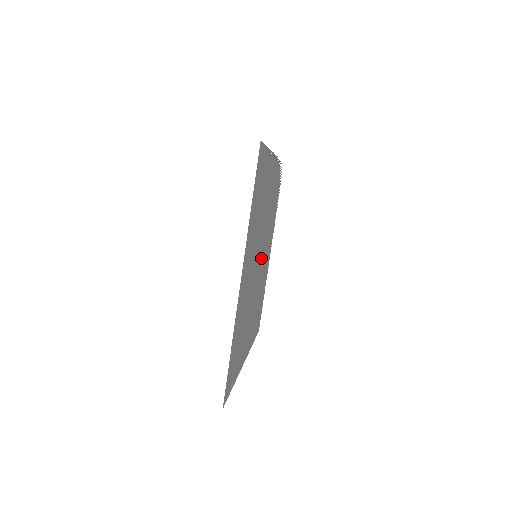
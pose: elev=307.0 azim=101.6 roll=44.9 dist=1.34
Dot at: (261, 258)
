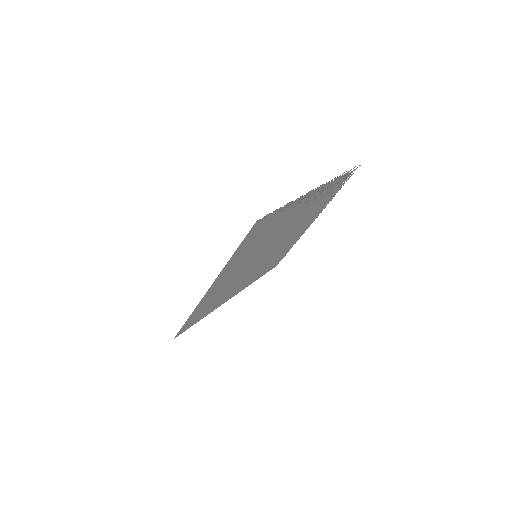
Dot at: (276, 245)
